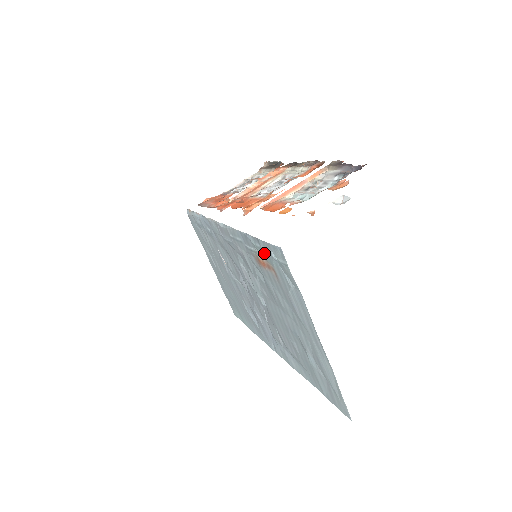
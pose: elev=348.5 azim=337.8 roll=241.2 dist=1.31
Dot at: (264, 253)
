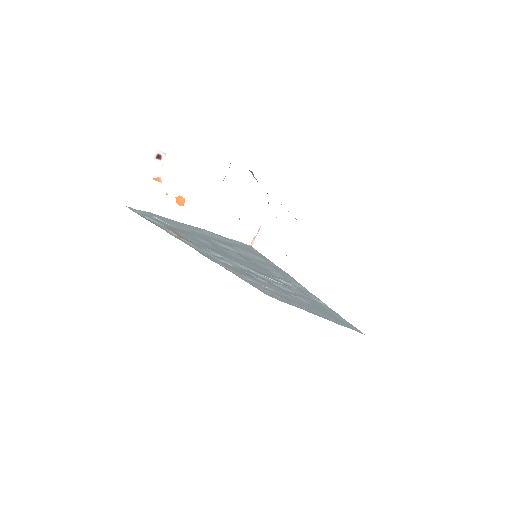
Dot at: occluded
